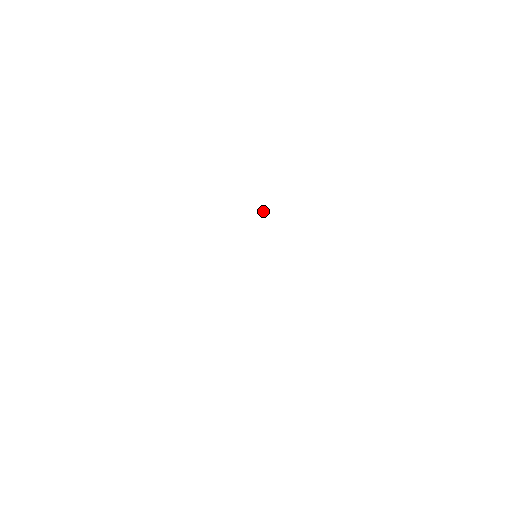
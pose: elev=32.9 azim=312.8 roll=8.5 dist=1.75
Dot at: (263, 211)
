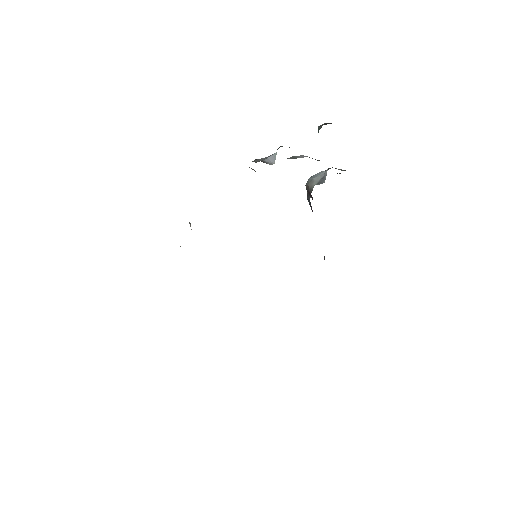
Dot at: occluded
